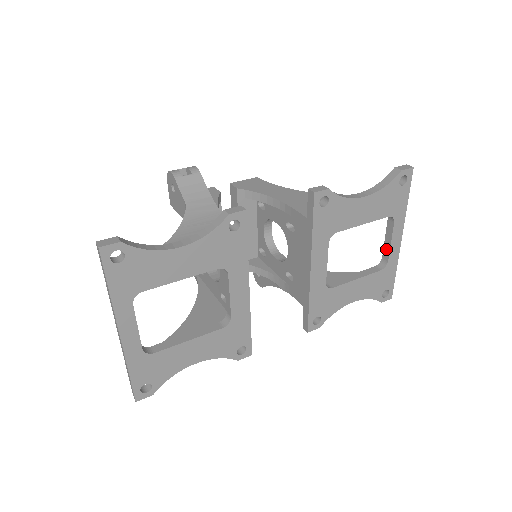
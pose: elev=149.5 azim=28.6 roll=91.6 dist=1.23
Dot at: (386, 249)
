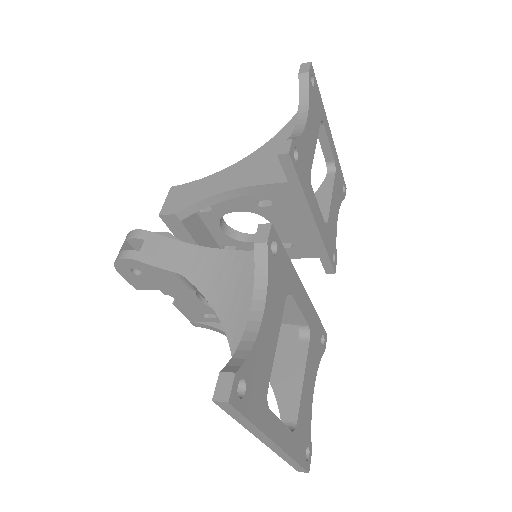
Dot at: (327, 152)
